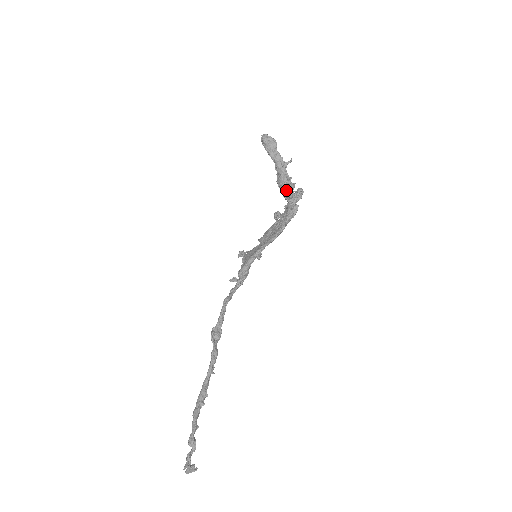
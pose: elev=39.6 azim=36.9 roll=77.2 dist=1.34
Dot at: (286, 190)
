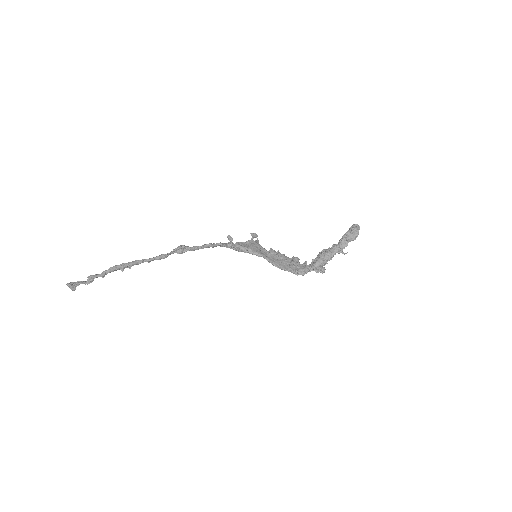
Dot at: (318, 263)
